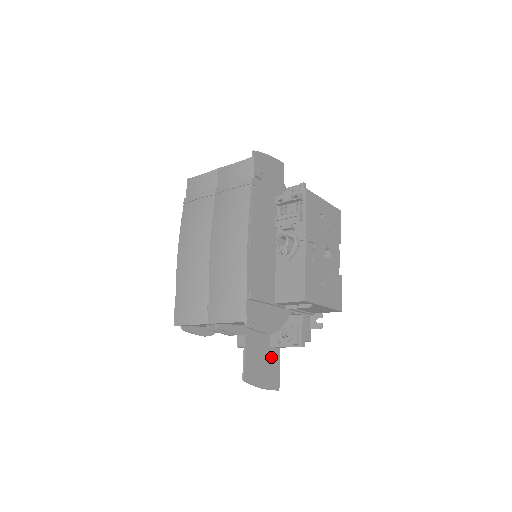
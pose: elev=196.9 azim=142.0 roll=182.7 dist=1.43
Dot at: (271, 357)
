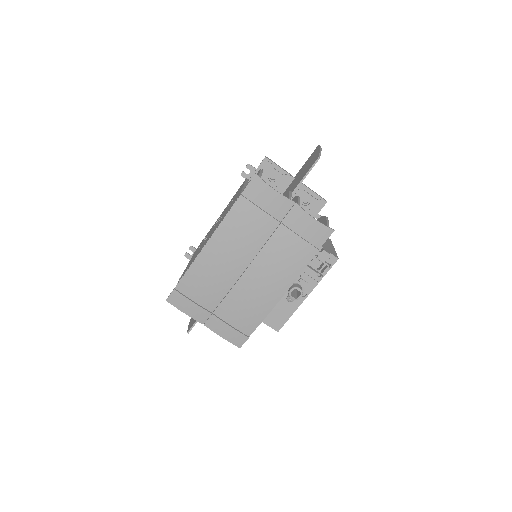
Dot at: occluded
